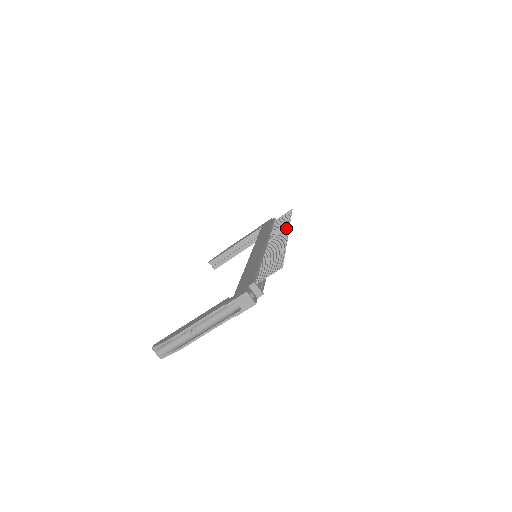
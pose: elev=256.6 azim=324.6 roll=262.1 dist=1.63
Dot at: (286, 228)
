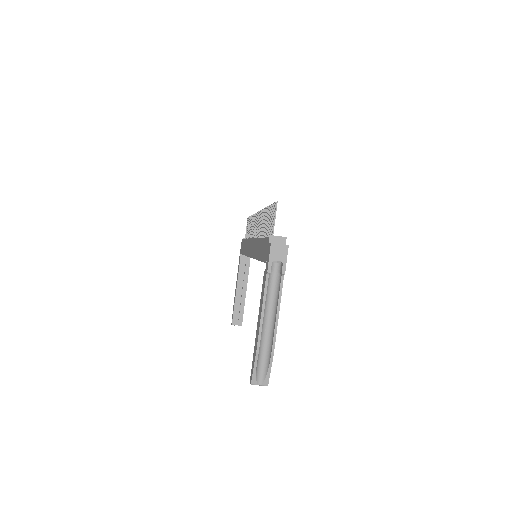
Dot at: (255, 217)
